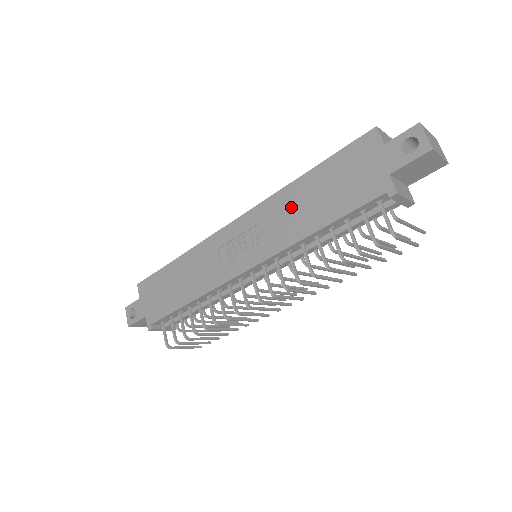
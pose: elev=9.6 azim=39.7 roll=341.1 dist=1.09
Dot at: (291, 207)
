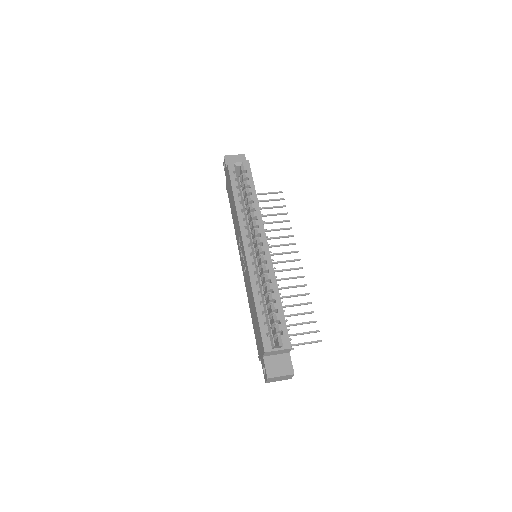
Dot at: (250, 293)
